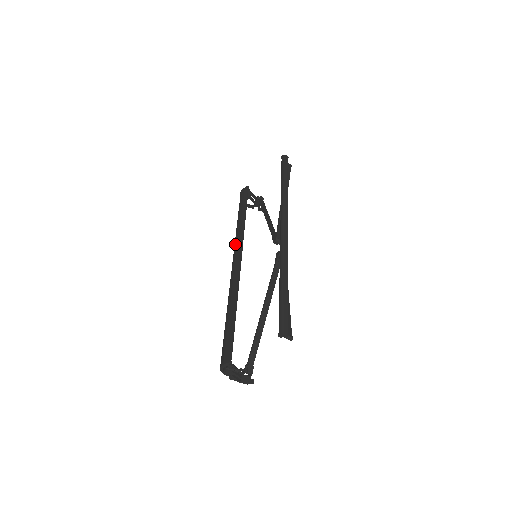
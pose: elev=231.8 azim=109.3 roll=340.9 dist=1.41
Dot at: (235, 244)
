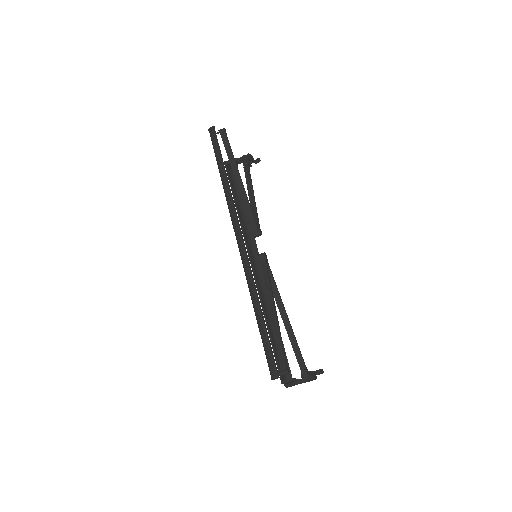
Dot at: occluded
